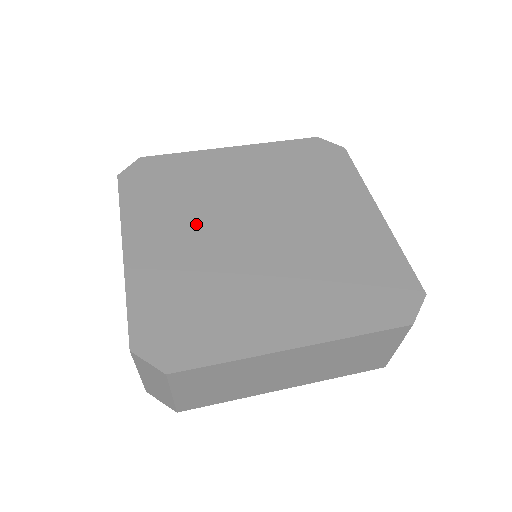
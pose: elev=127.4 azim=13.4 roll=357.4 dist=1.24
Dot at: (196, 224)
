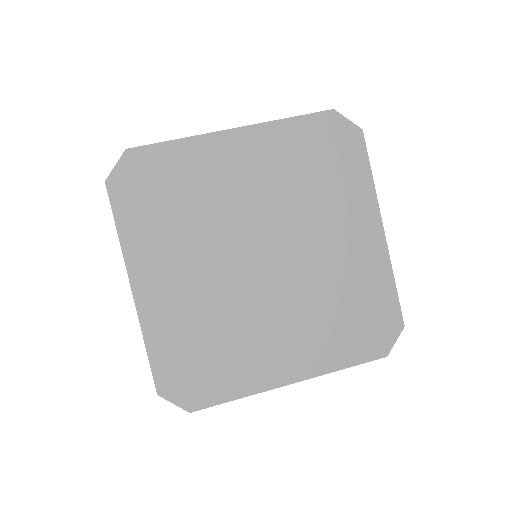
Dot at: (201, 253)
